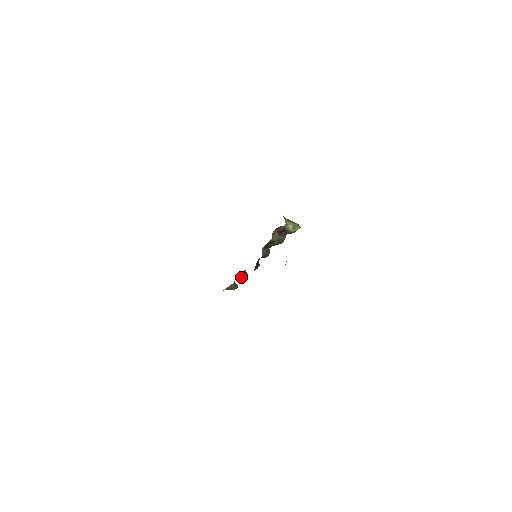
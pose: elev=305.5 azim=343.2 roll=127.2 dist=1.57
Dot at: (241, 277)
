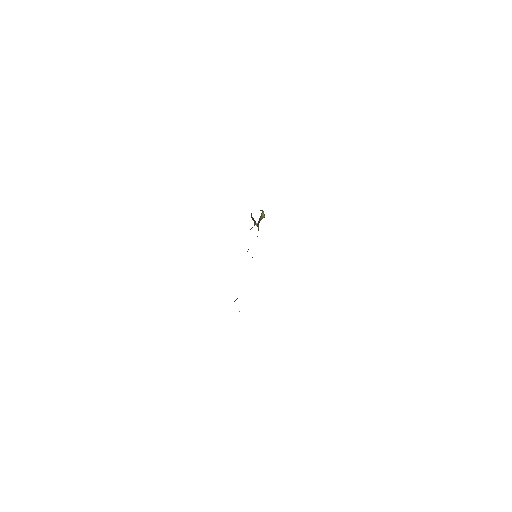
Dot at: occluded
